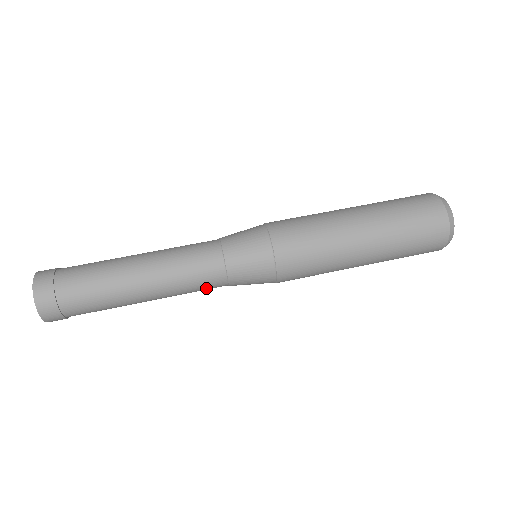
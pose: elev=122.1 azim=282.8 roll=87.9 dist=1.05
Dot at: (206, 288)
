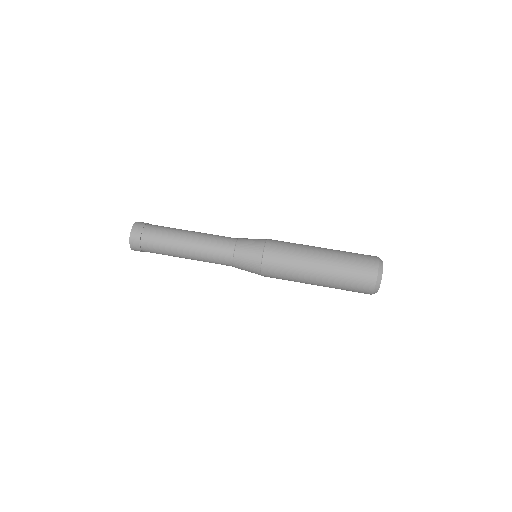
Dot at: occluded
